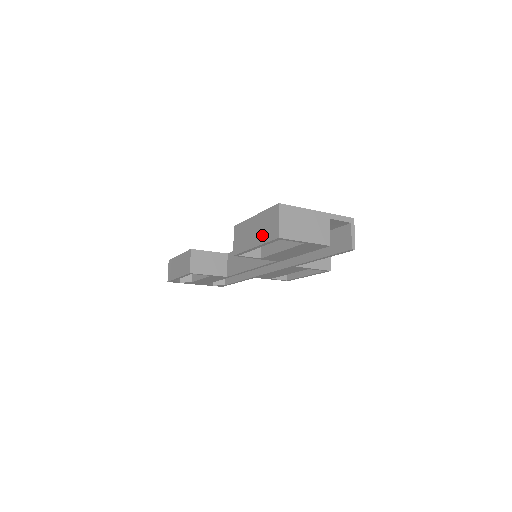
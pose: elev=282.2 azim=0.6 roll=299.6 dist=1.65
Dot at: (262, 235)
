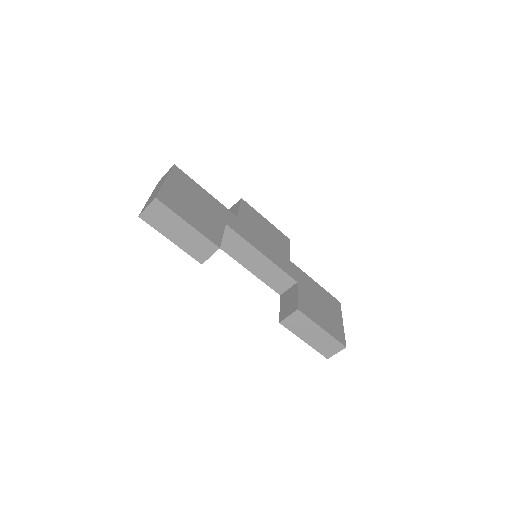
Dot at: (318, 345)
